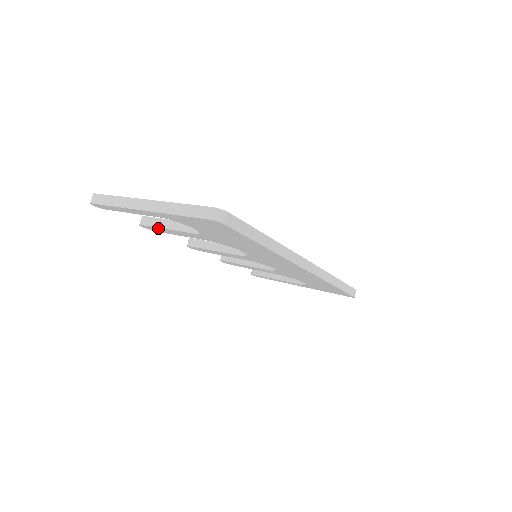
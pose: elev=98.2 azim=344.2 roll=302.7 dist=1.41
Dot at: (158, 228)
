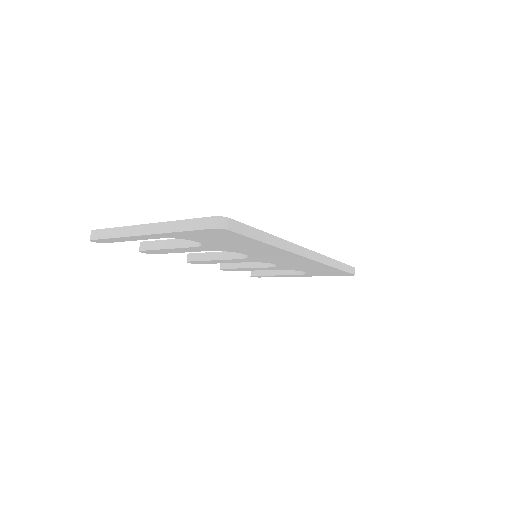
Dot at: (159, 250)
